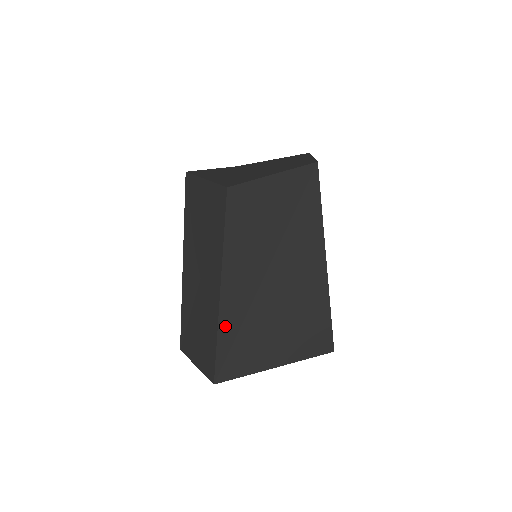
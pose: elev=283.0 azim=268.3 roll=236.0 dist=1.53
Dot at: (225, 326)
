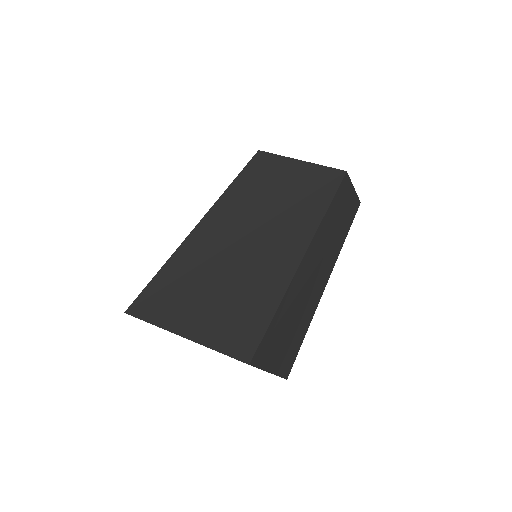
Dot at: (176, 262)
